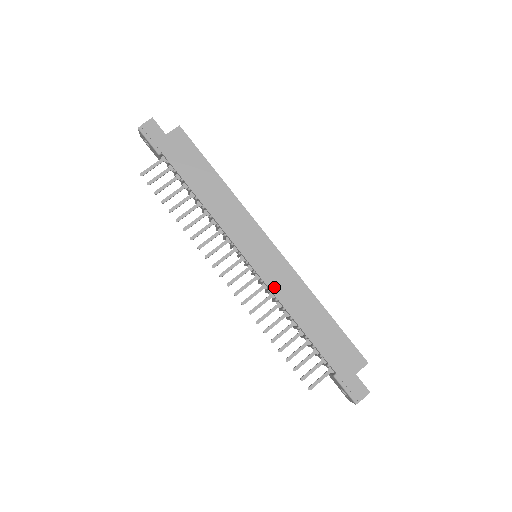
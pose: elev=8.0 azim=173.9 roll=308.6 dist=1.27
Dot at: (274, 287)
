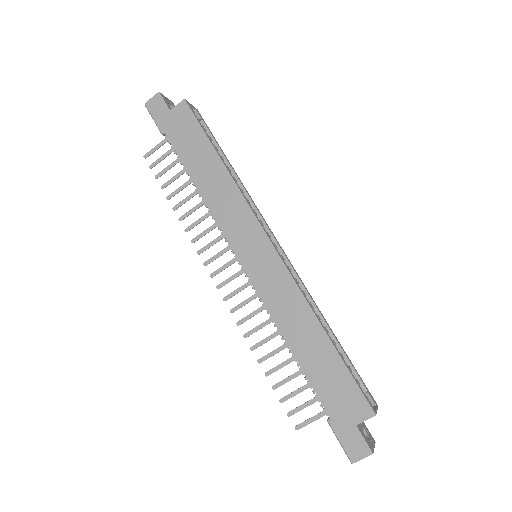
Dot at: (266, 297)
